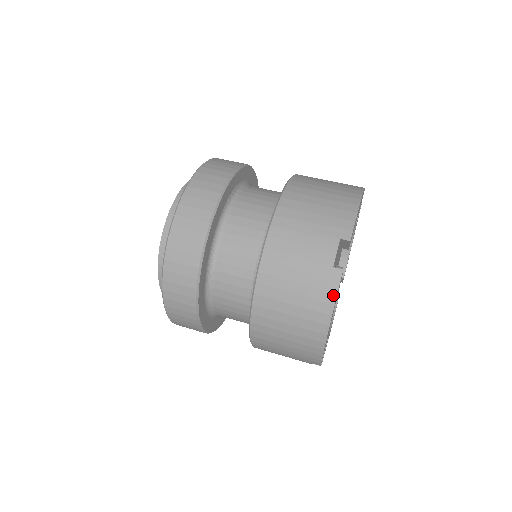
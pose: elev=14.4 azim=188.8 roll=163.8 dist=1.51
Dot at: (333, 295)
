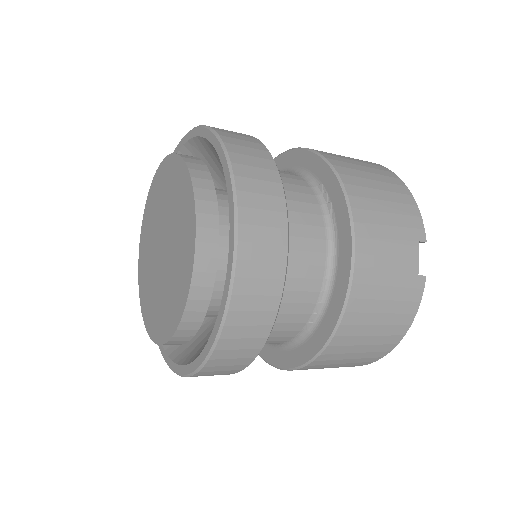
Dot at: (417, 305)
